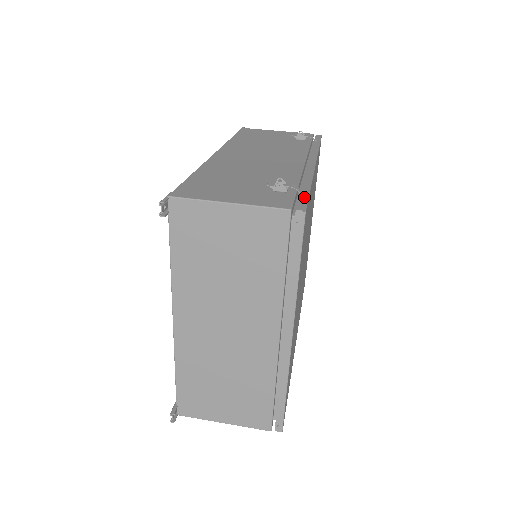
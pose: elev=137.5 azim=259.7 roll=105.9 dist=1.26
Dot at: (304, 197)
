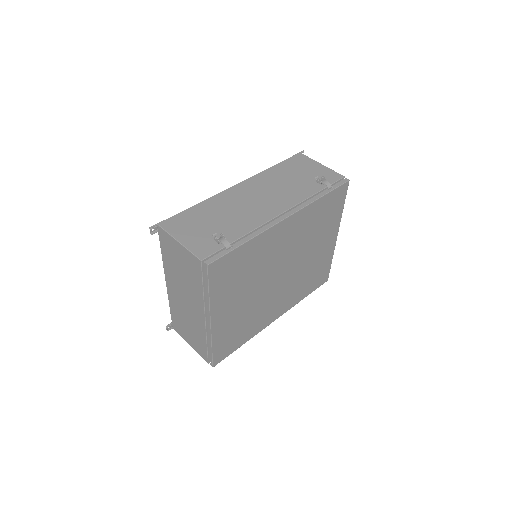
Dot at: (224, 252)
